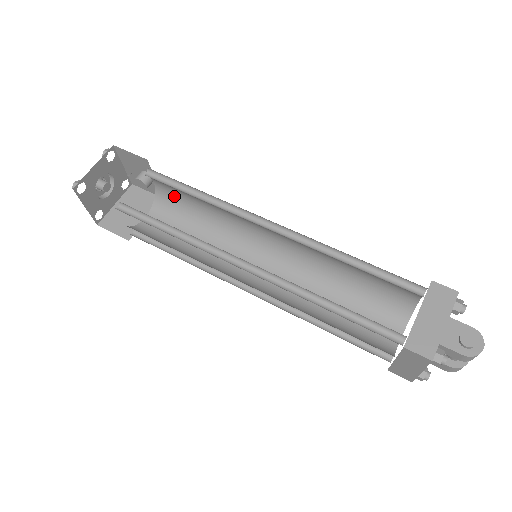
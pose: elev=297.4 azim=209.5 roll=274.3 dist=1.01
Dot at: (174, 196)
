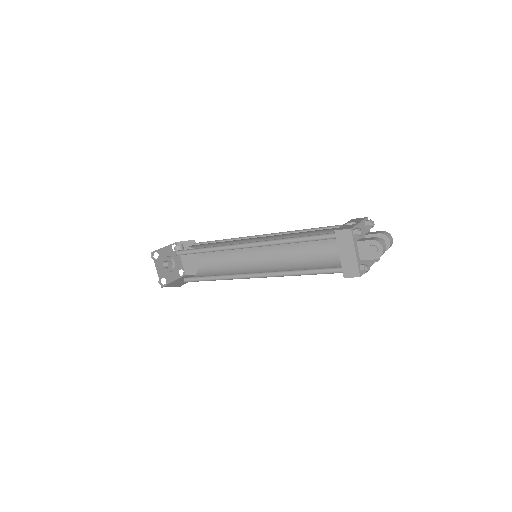
Dot at: (198, 245)
